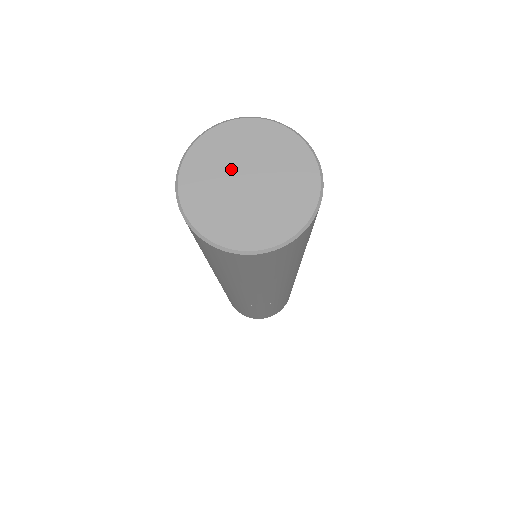
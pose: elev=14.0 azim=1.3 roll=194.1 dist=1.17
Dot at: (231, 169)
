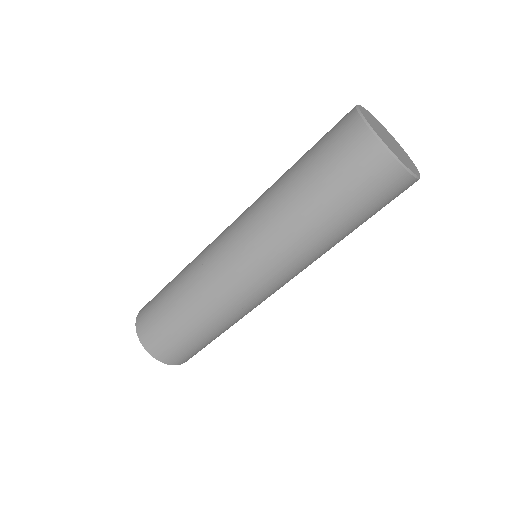
Dot at: (385, 132)
